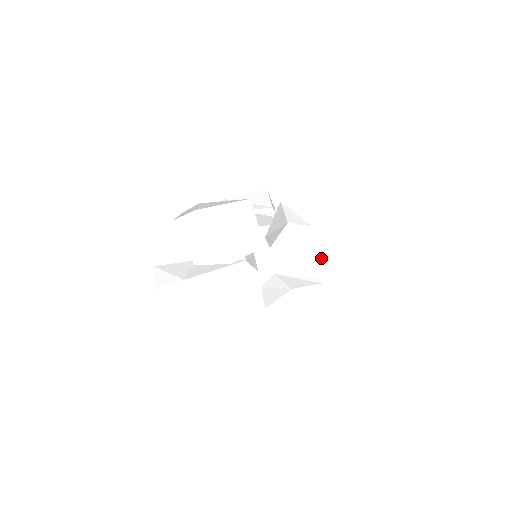
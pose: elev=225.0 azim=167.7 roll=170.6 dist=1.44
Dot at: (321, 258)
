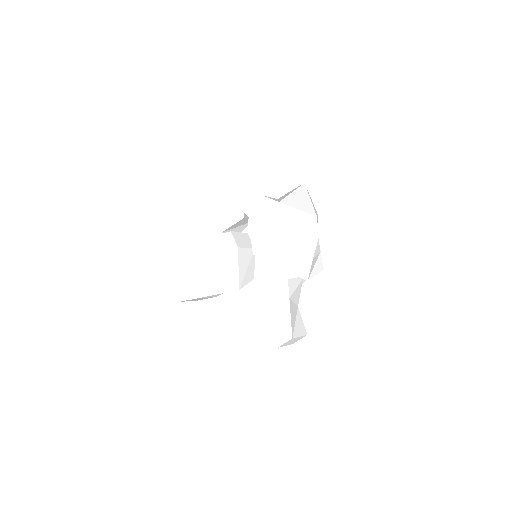
Dot at: (287, 242)
